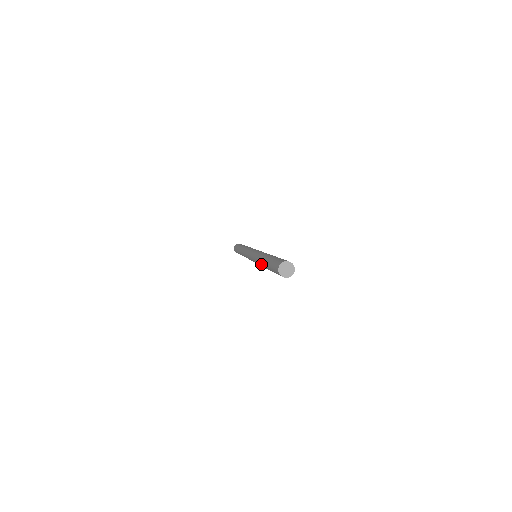
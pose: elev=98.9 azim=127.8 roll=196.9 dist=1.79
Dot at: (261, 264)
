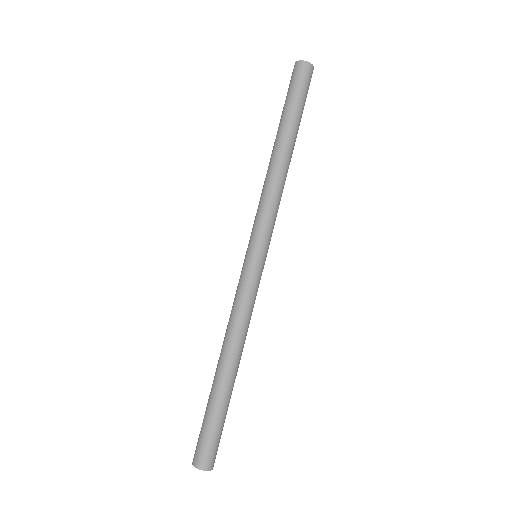
Dot at: (222, 348)
